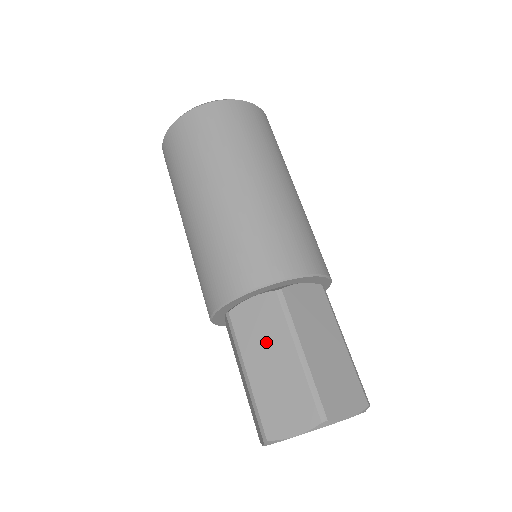
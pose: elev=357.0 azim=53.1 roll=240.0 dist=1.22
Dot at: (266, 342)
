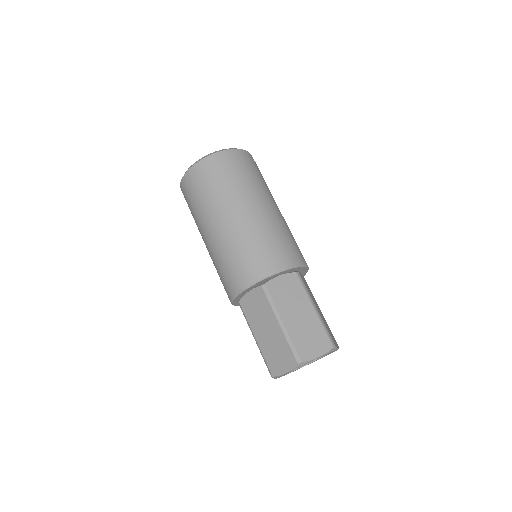
Dot at: (262, 318)
